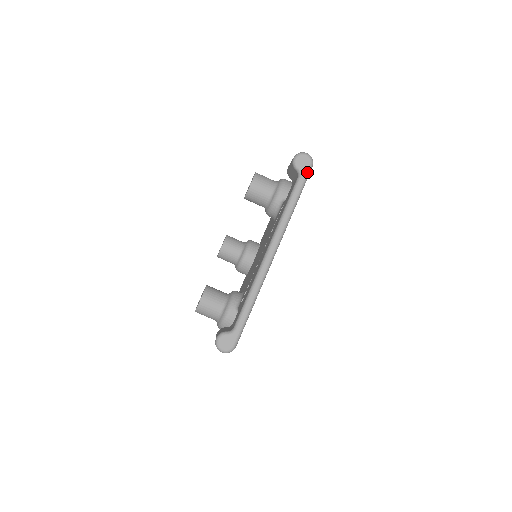
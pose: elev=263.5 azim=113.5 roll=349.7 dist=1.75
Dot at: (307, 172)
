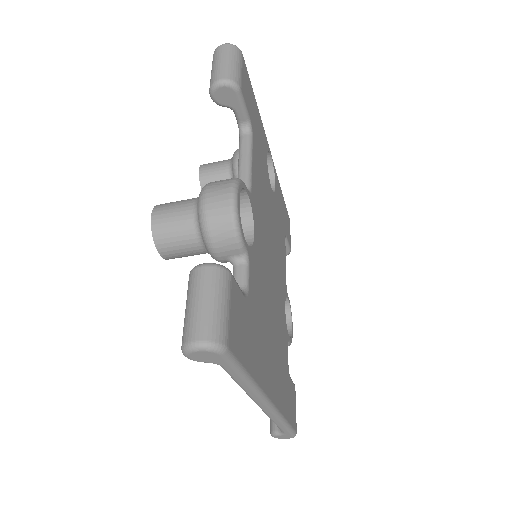
Dot at: (226, 362)
